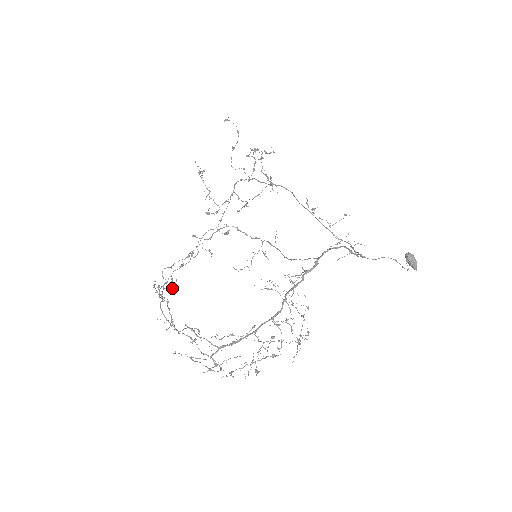
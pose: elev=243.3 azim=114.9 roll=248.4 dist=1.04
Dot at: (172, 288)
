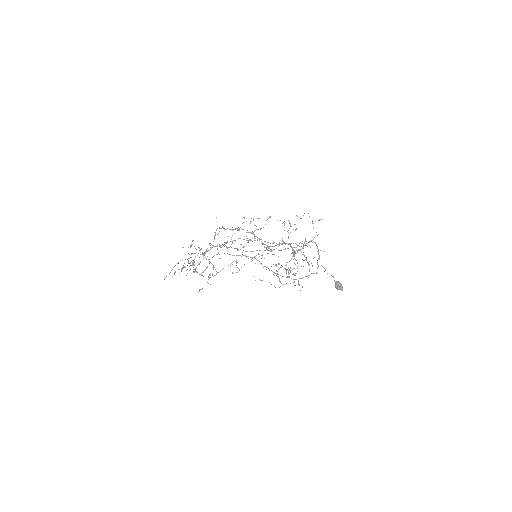
Dot at: (204, 253)
